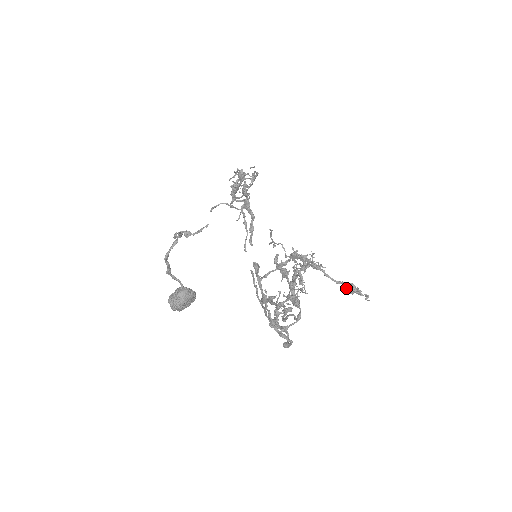
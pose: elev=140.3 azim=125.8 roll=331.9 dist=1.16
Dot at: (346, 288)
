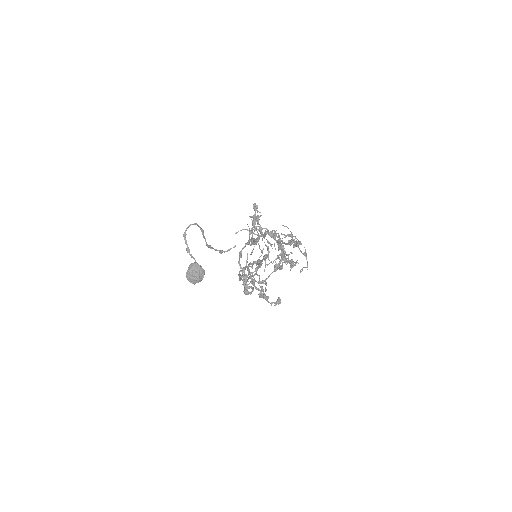
Dot at: (289, 242)
